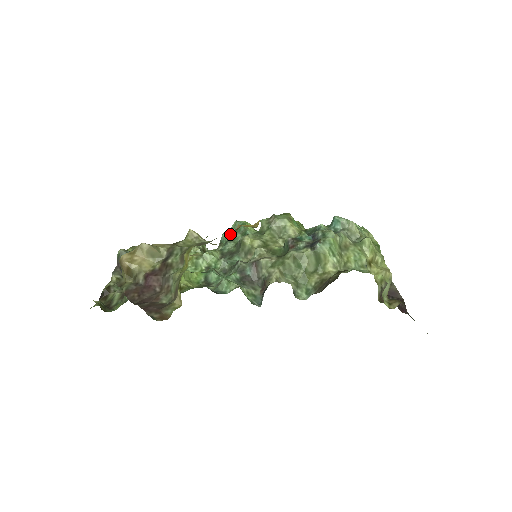
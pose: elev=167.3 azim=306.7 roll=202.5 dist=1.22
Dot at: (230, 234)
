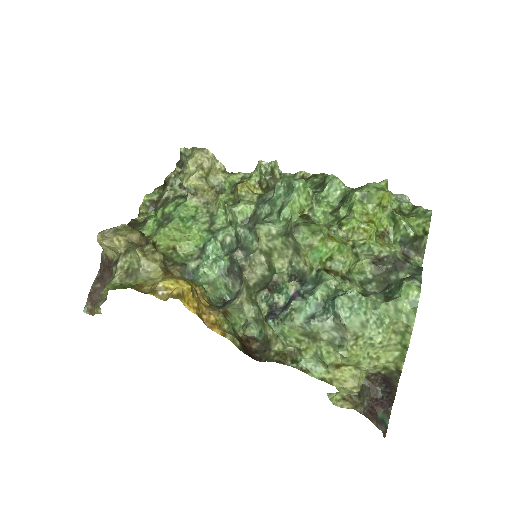
Dot at: (280, 190)
